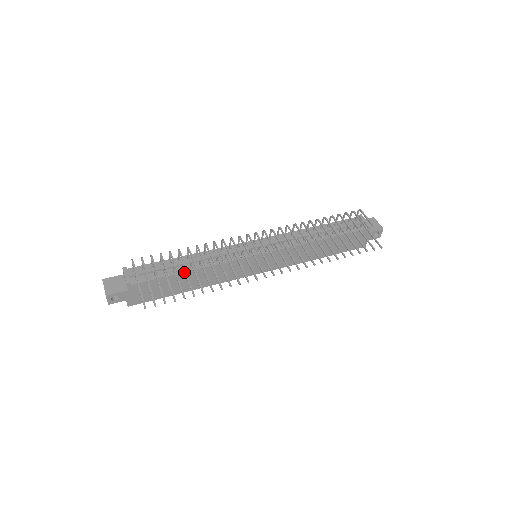
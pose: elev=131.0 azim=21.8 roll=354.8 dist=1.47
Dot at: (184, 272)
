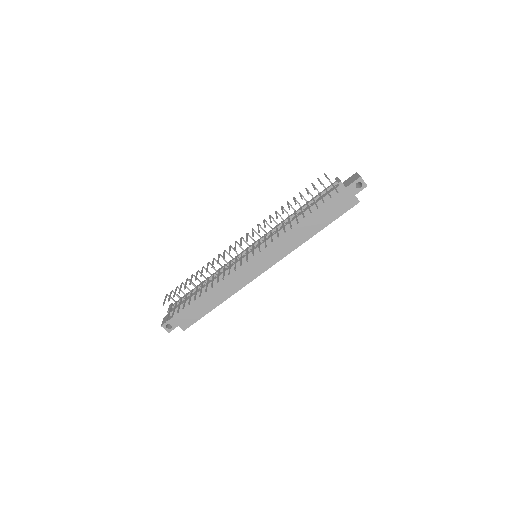
Dot at: (196, 289)
